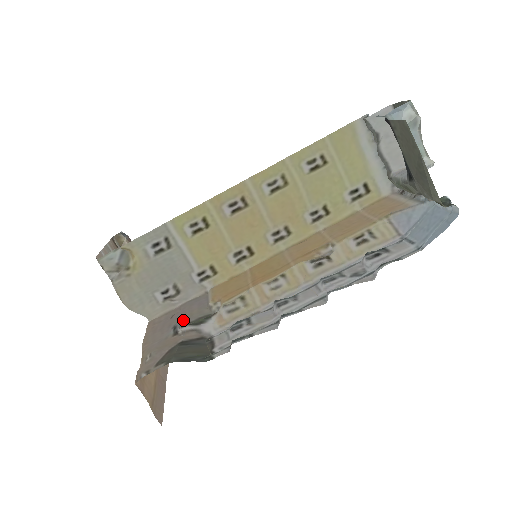
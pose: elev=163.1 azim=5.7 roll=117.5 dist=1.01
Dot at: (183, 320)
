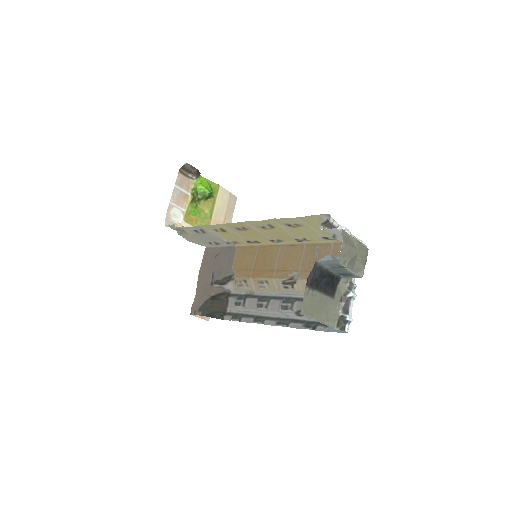
Dot at: (217, 273)
